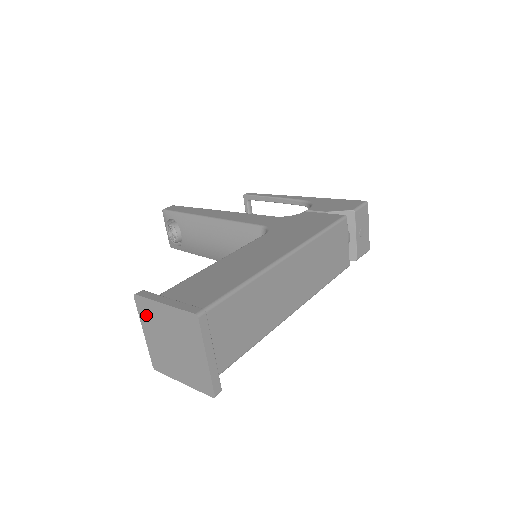
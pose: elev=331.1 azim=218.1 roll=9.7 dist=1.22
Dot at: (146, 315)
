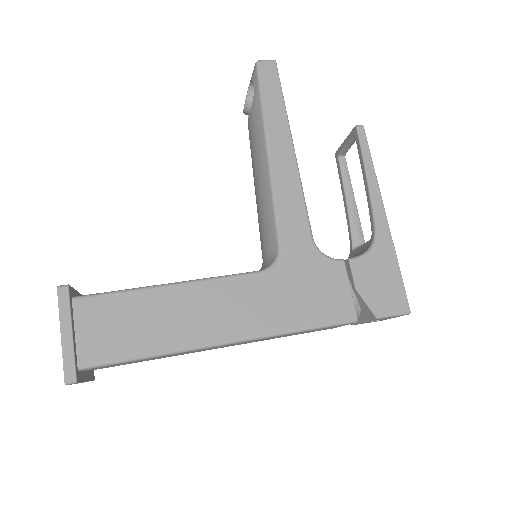
Dot at: occluded
